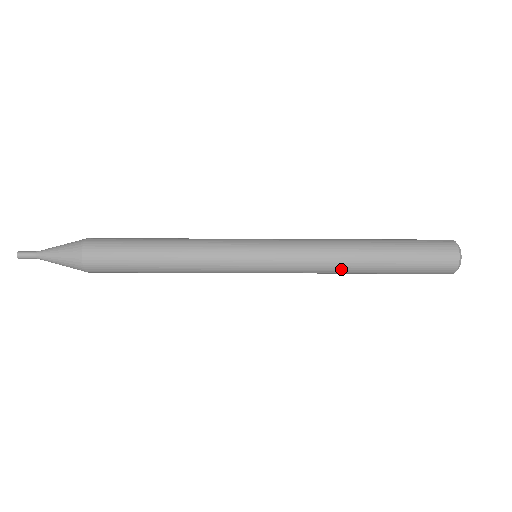
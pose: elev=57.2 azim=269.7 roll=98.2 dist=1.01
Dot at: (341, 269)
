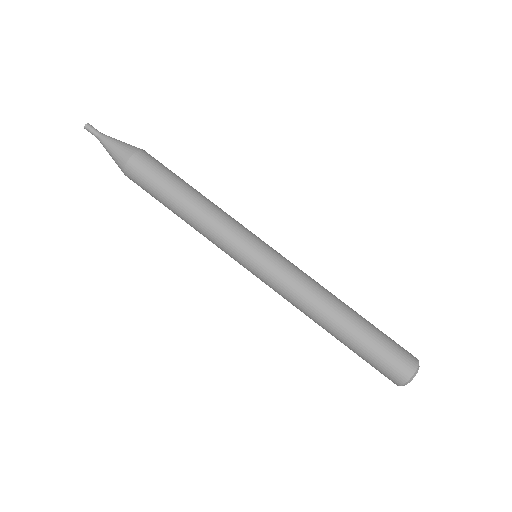
Dot at: (326, 297)
